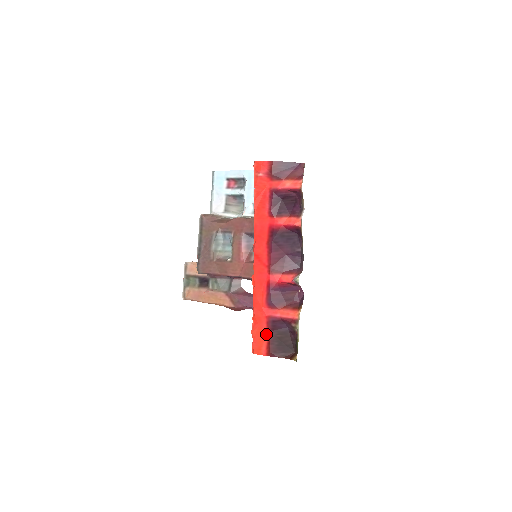
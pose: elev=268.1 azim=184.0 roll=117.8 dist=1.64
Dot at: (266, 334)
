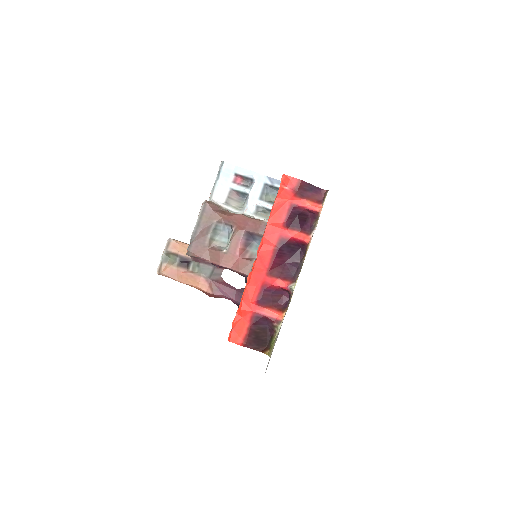
Dot at: (247, 327)
